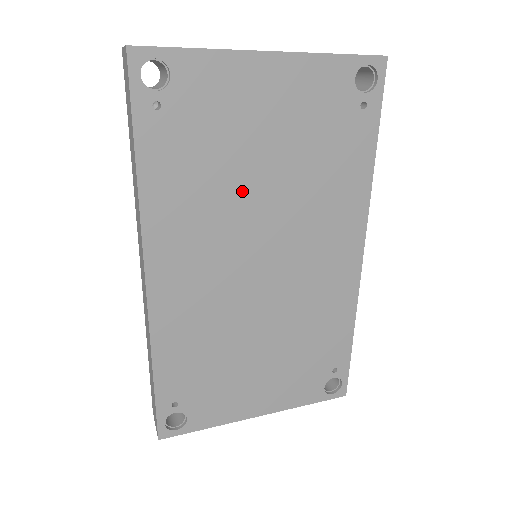
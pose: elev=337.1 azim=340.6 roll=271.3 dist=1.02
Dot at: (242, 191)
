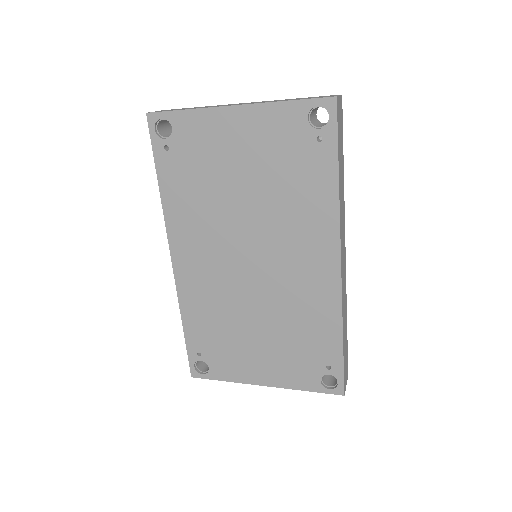
Dot at: (228, 205)
